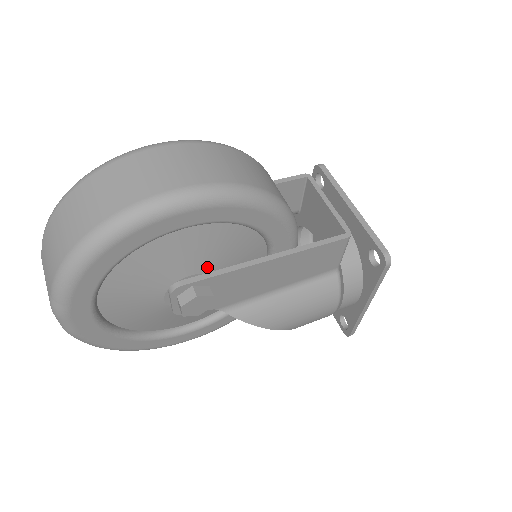
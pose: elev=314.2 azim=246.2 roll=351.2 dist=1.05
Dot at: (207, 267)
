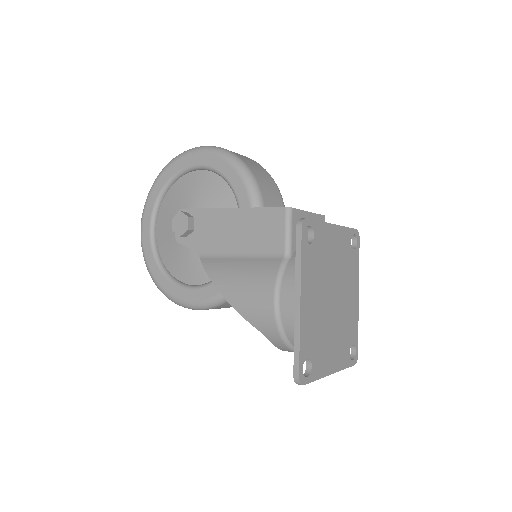
Dot at: (200, 206)
